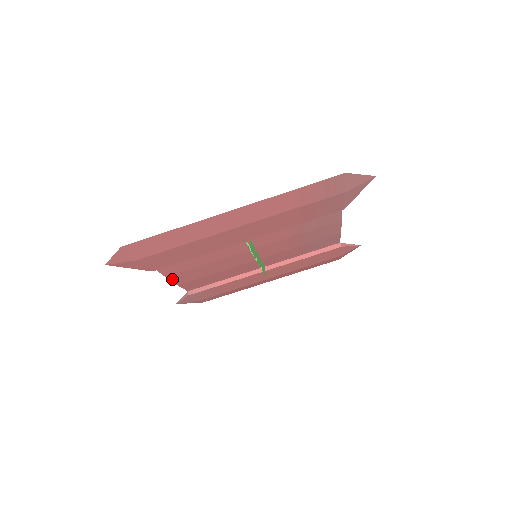
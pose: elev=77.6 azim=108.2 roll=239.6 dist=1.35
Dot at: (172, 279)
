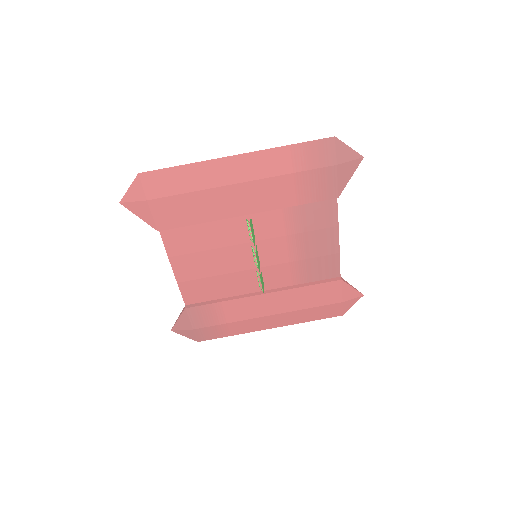
Dot at: (173, 266)
